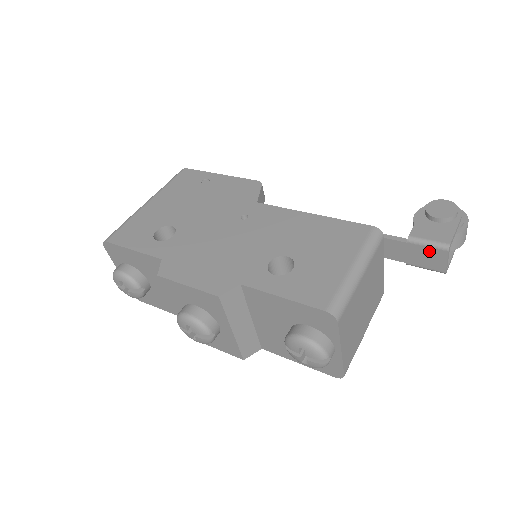
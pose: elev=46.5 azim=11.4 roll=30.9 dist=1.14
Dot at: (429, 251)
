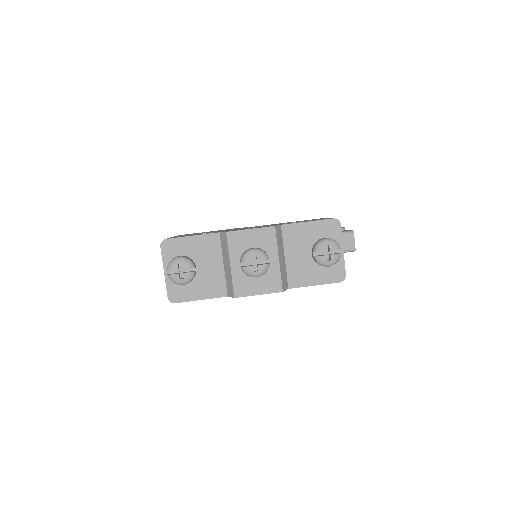
Dot at: (345, 237)
